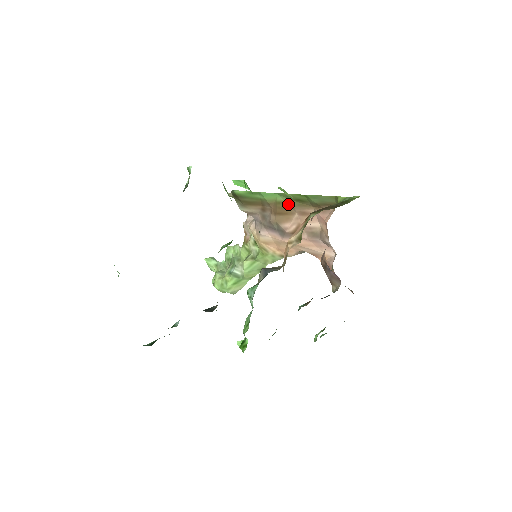
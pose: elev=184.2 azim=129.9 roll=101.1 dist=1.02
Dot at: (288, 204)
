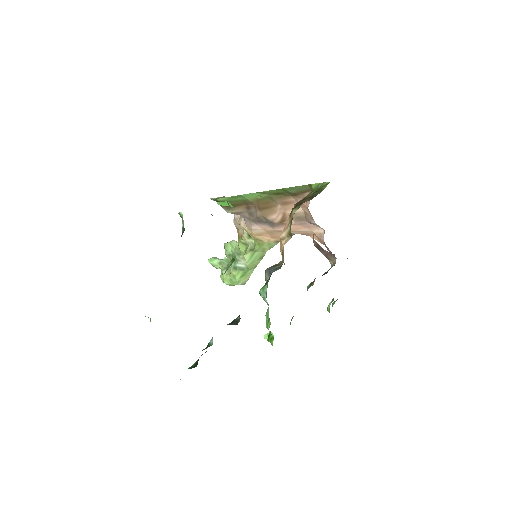
Dot at: (269, 199)
